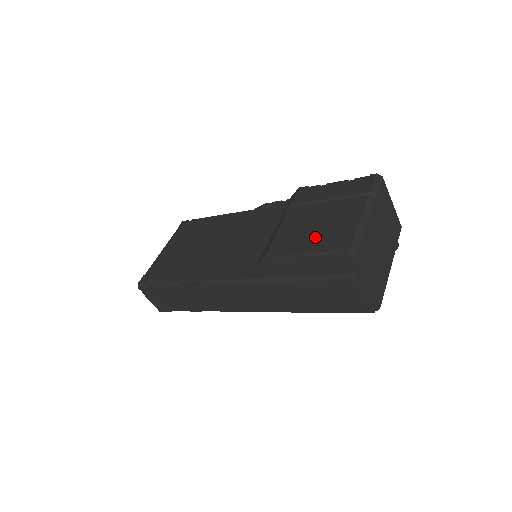
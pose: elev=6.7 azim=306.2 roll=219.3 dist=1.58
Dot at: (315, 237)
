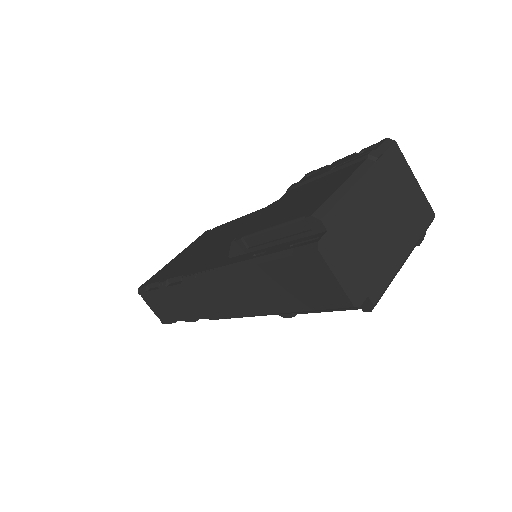
Dot at: (290, 210)
